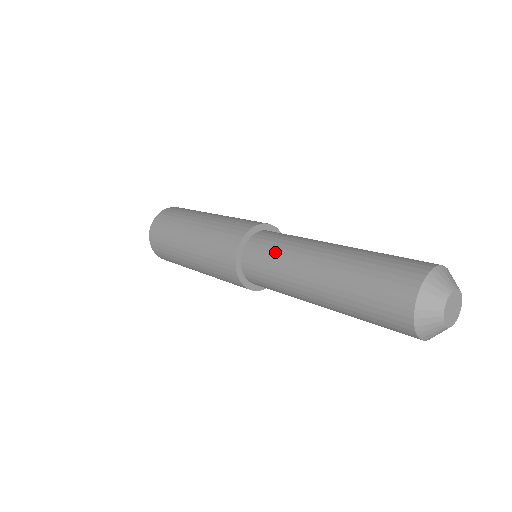
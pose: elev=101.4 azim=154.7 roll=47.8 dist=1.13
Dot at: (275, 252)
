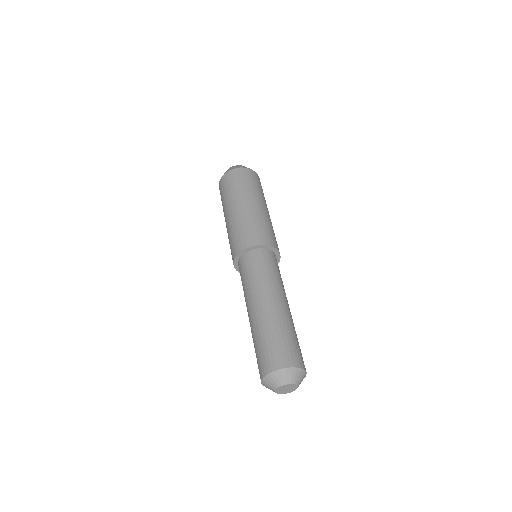
Dot at: (248, 277)
